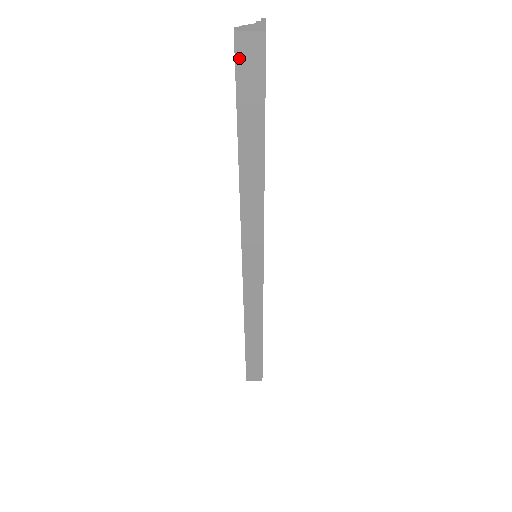
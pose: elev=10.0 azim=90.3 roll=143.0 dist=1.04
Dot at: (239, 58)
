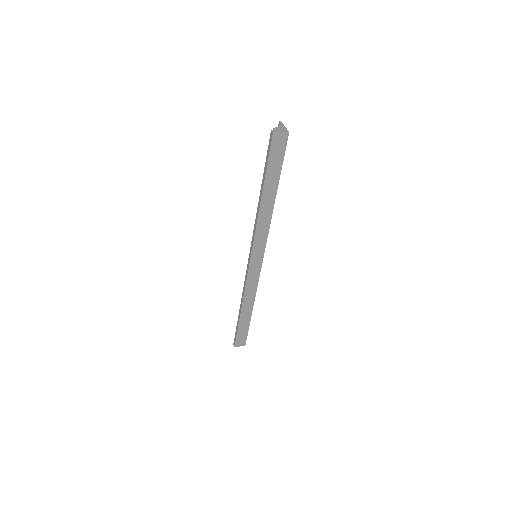
Dot at: (273, 145)
